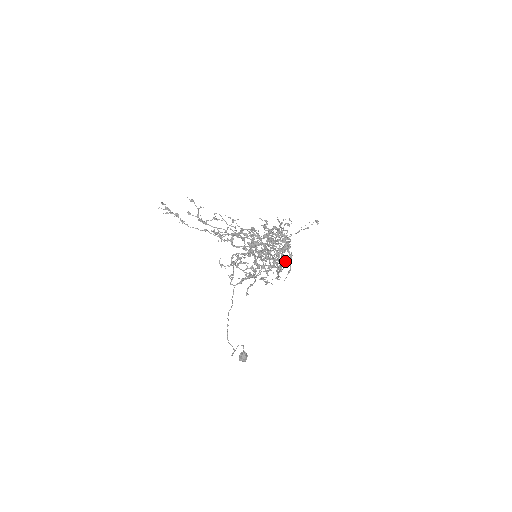
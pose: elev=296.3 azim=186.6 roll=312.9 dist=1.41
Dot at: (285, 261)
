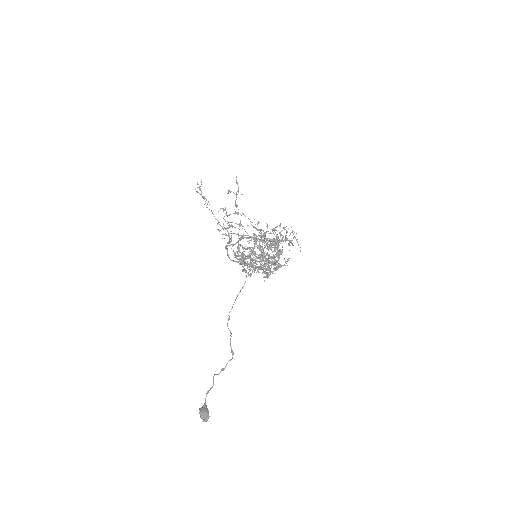
Dot at: occluded
